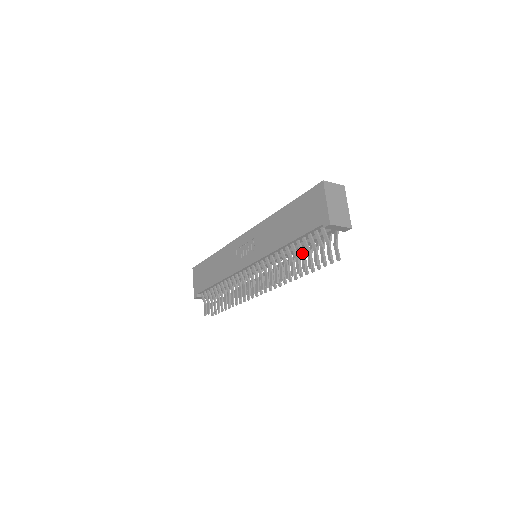
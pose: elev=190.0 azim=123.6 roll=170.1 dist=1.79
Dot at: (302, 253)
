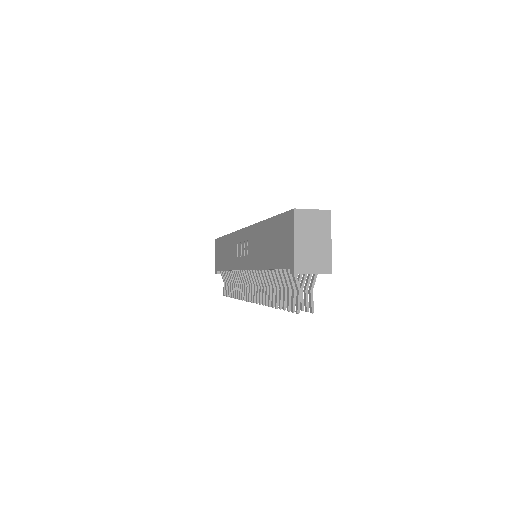
Dot at: (279, 286)
